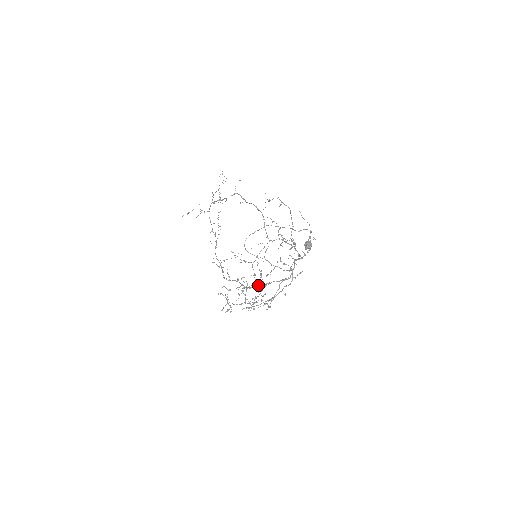
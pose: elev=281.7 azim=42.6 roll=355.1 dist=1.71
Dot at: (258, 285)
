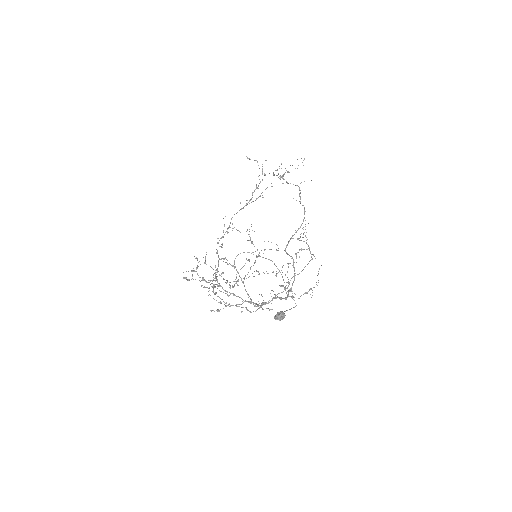
Dot at: (221, 291)
